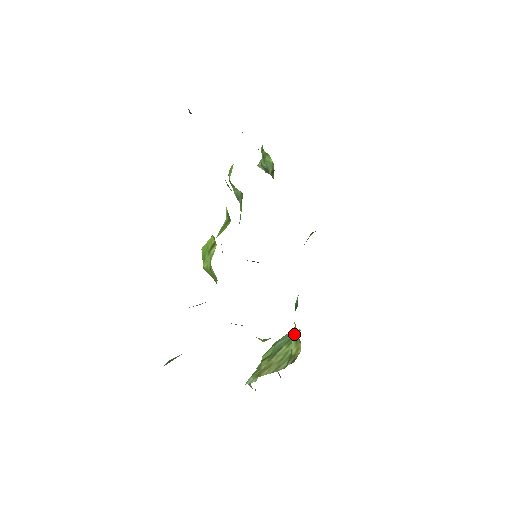
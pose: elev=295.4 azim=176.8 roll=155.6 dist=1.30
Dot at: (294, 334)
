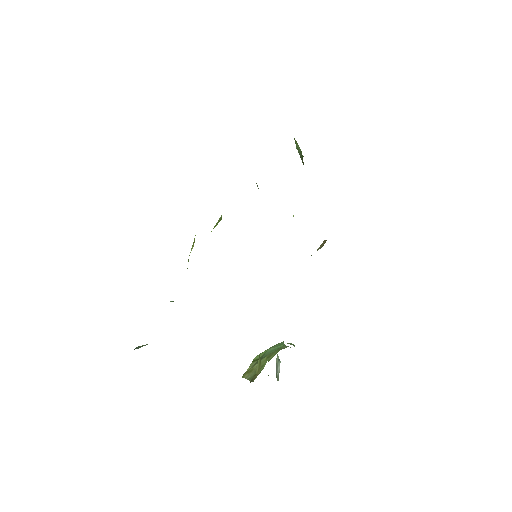
Dot at: occluded
